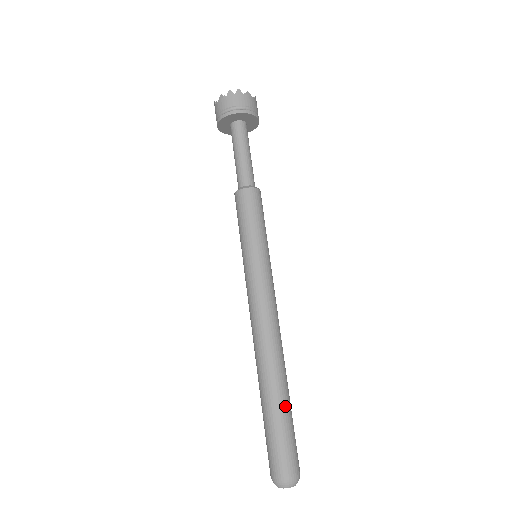
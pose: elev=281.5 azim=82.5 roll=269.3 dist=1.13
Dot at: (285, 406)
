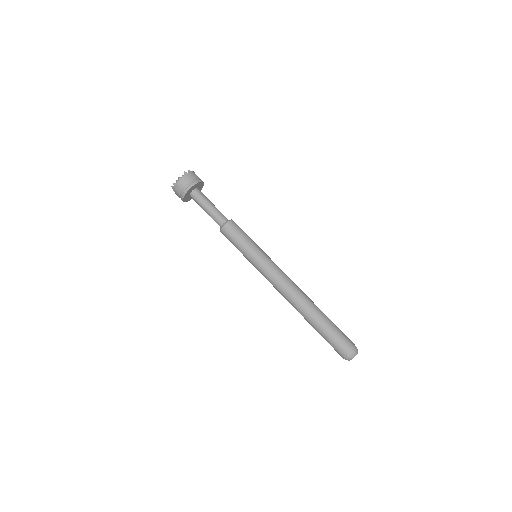
Dot at: occluded
